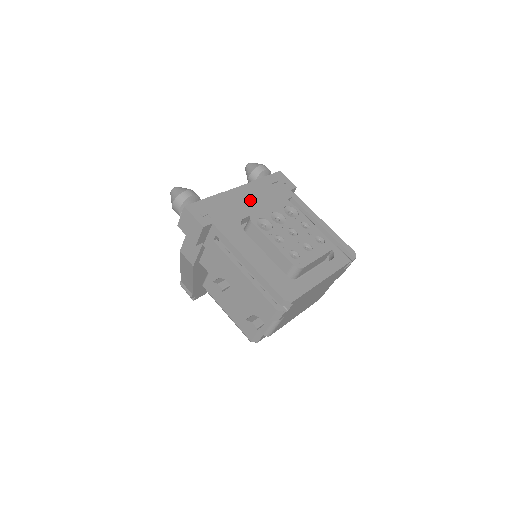
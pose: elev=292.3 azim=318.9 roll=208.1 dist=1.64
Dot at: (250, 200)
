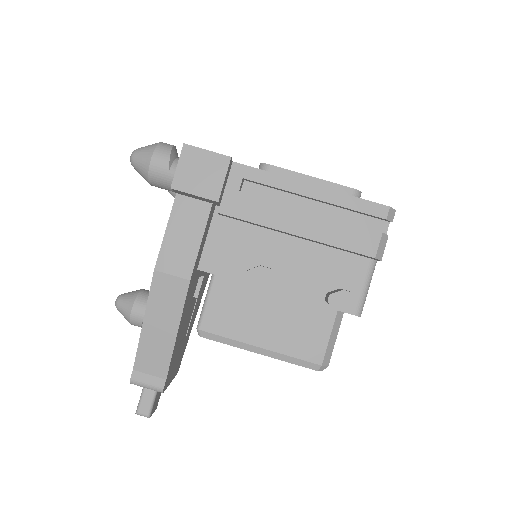
Dot at: occluded
